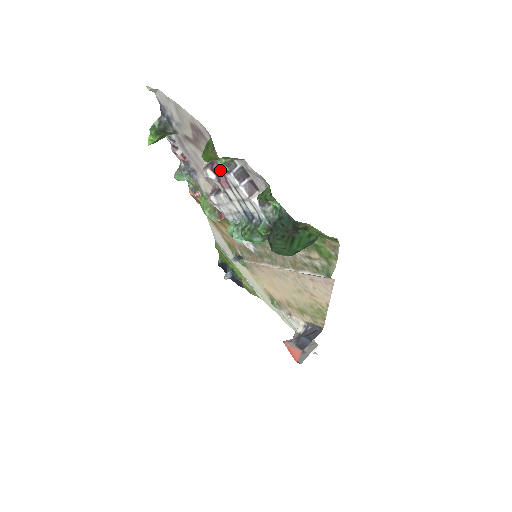
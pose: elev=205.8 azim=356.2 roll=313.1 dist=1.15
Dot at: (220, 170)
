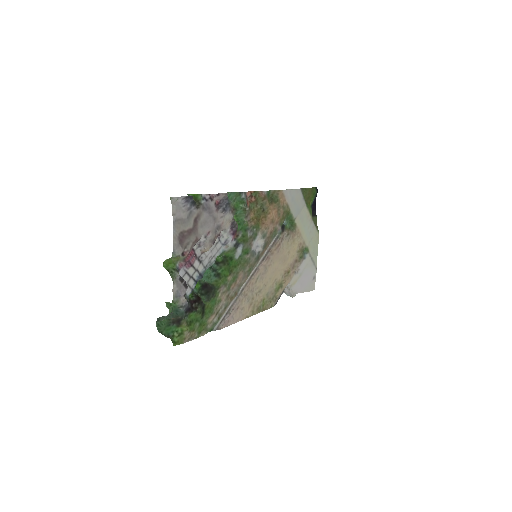
Dot at: (192, 255)
